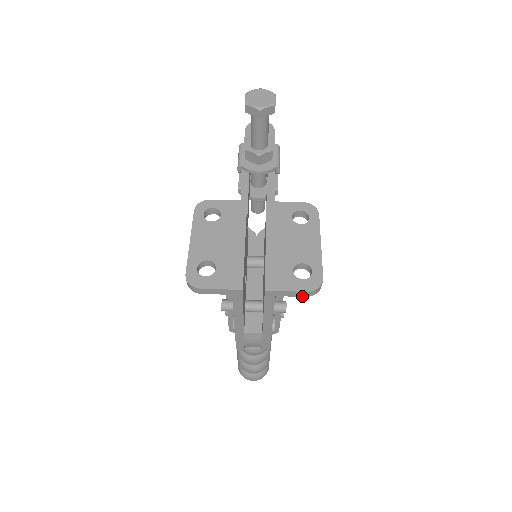
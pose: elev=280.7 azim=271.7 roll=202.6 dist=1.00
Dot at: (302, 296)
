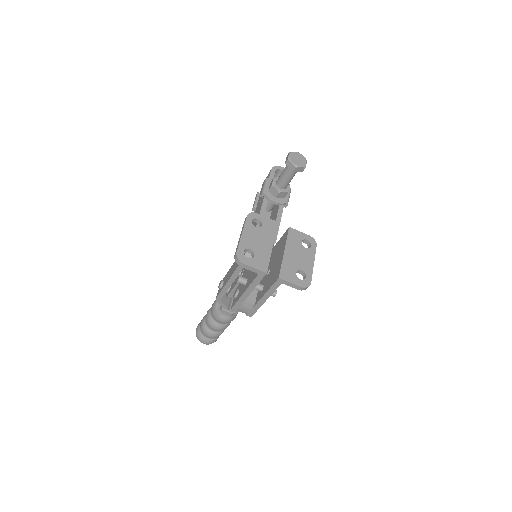
Dot at: occluded
